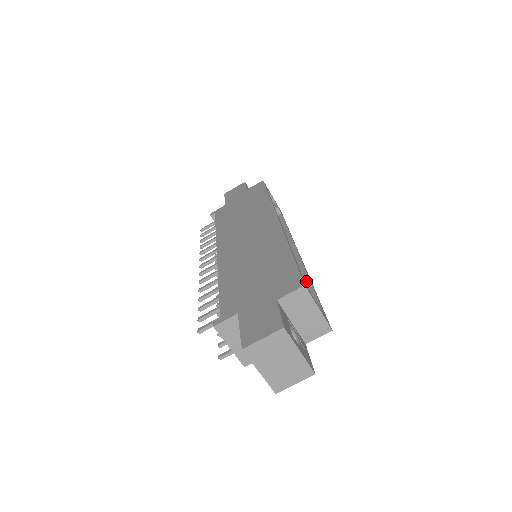
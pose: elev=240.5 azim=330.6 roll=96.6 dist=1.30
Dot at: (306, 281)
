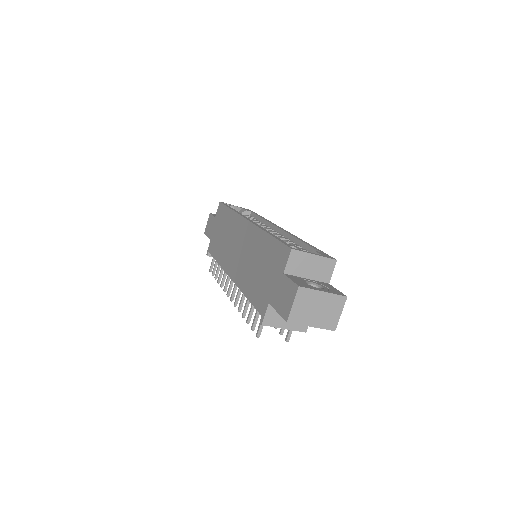
Dot at: (299, 243)
